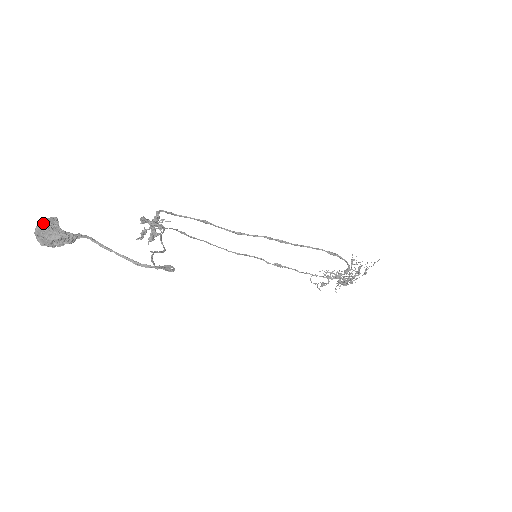
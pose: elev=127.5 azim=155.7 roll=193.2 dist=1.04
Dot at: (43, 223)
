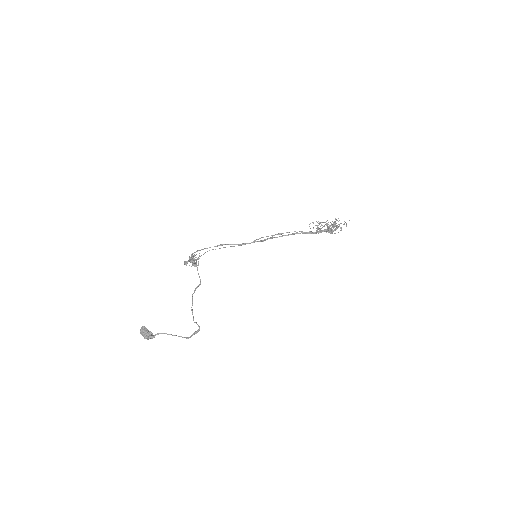
Dot at: (141, 332)
